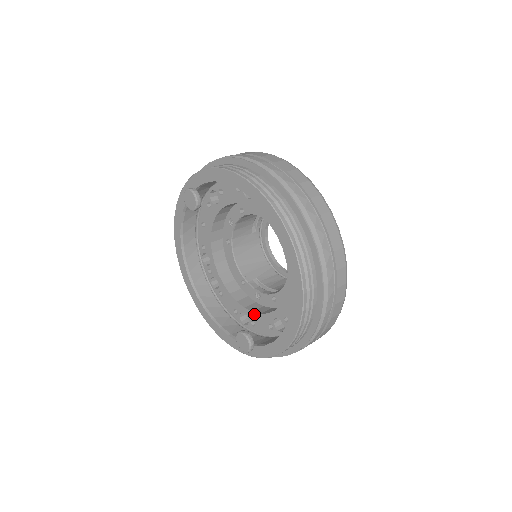
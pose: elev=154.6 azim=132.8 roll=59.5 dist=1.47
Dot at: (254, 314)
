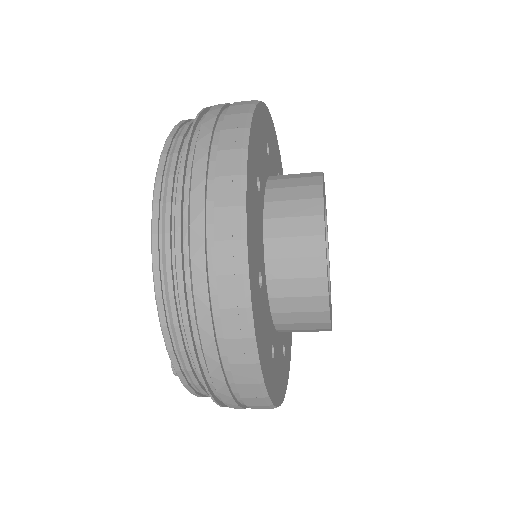
Dot at: occluded
